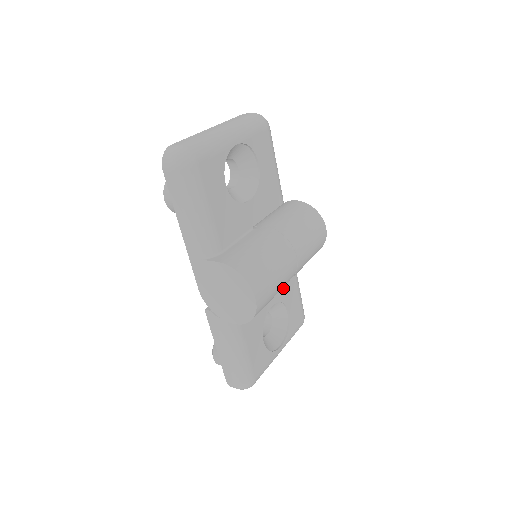
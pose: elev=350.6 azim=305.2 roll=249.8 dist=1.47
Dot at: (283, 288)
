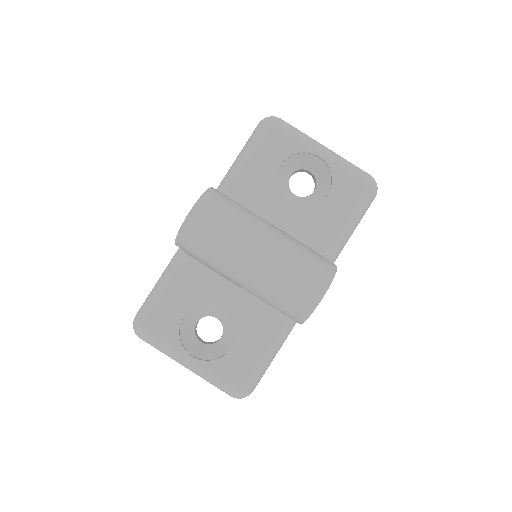
Dot at: (249, 317)
